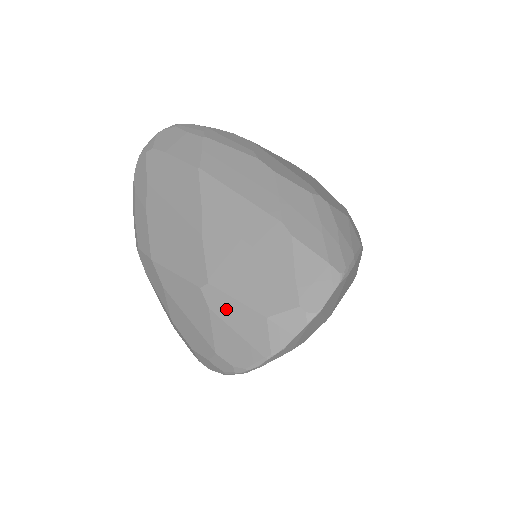
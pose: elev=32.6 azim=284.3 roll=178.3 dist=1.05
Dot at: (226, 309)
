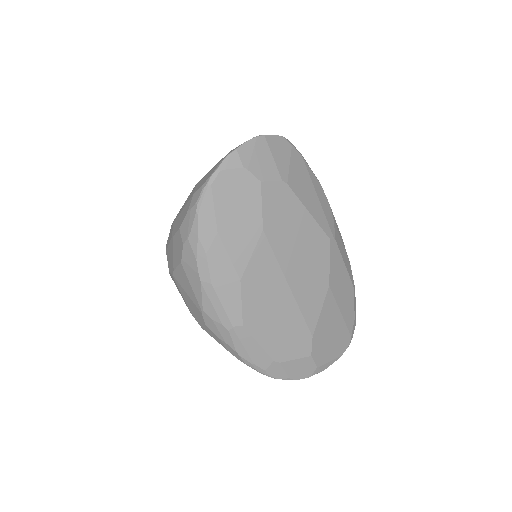
Dot at: (207, 173)
